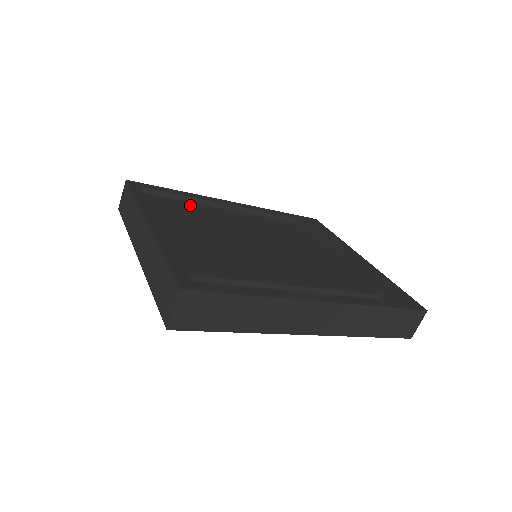
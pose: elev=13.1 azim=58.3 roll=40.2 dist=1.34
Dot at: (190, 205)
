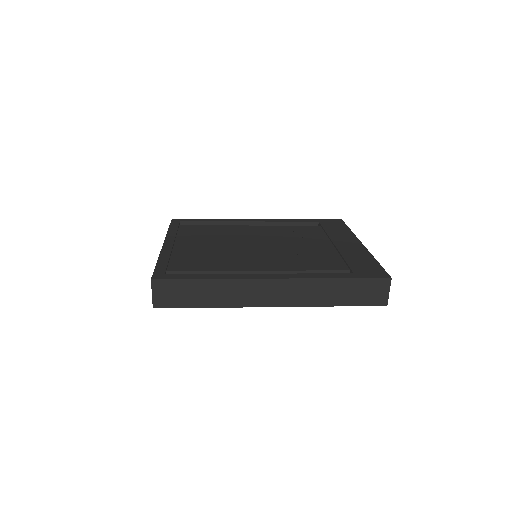
Dot at: (214, 227)
